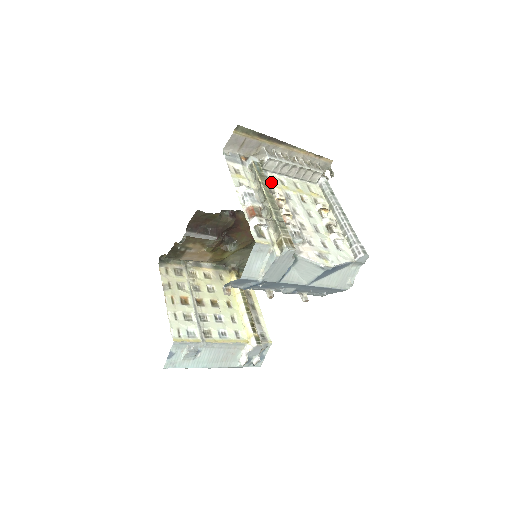
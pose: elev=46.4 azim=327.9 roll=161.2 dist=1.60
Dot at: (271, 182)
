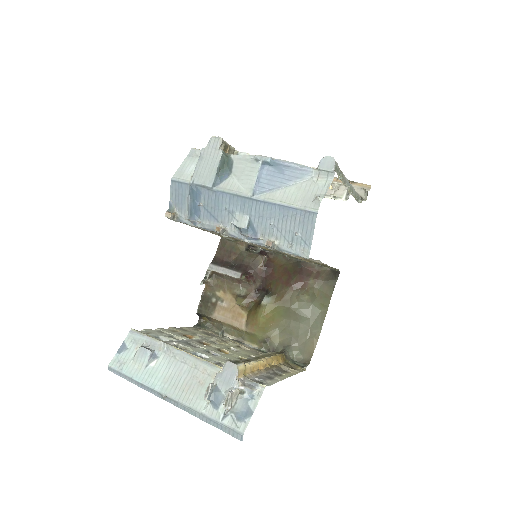
Dot at: occluded
